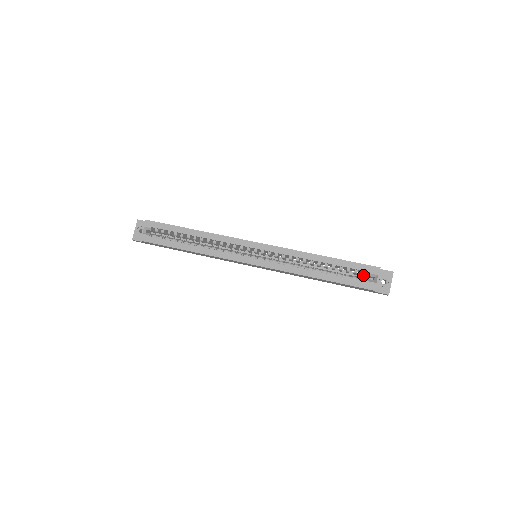
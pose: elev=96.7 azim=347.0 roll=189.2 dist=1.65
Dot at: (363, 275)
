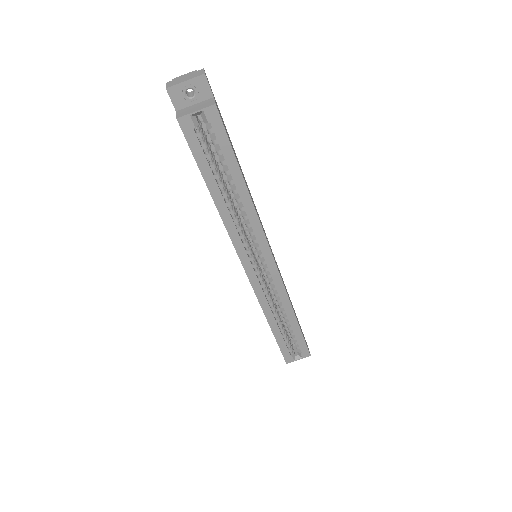
Dot at: (295, 345)
